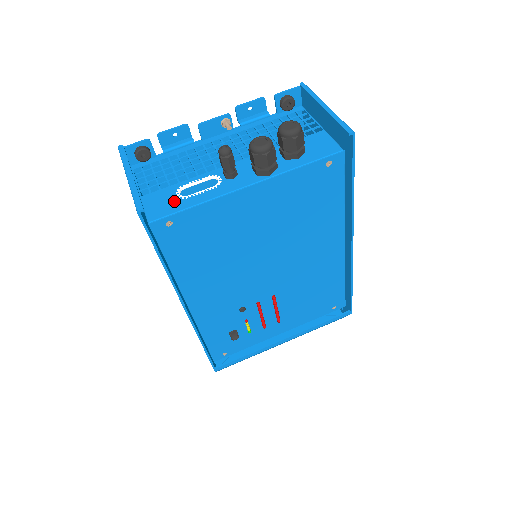
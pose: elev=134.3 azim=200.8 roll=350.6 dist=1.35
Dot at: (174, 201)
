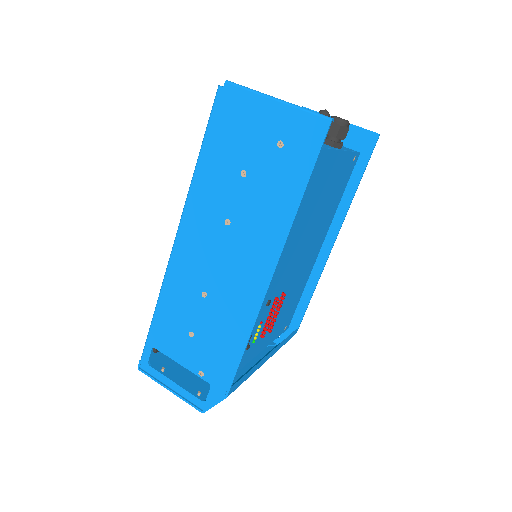
Dot at: occluded
